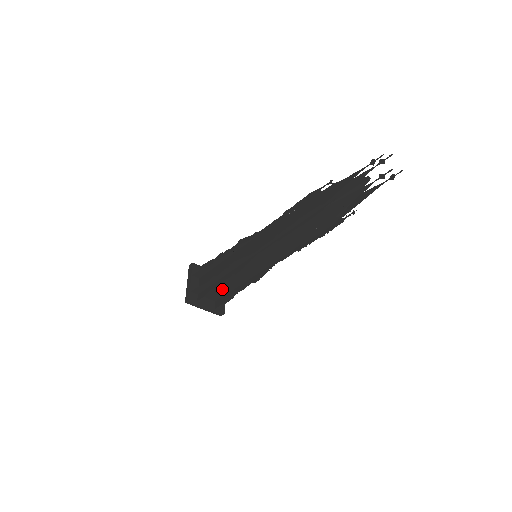
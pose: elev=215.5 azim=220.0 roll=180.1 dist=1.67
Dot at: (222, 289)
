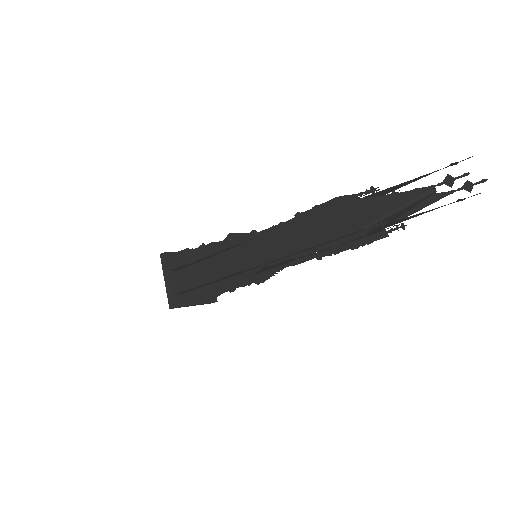
Dot at: occluded
